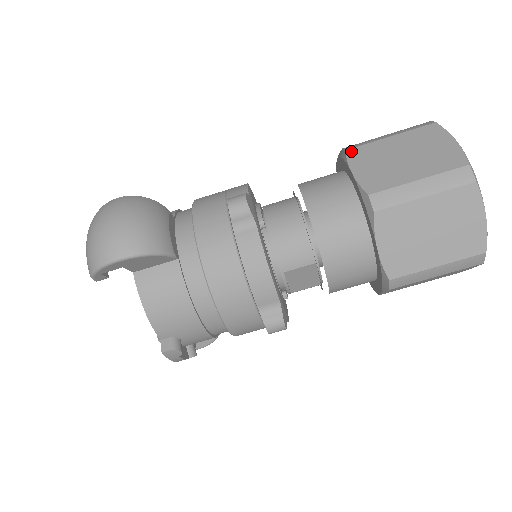
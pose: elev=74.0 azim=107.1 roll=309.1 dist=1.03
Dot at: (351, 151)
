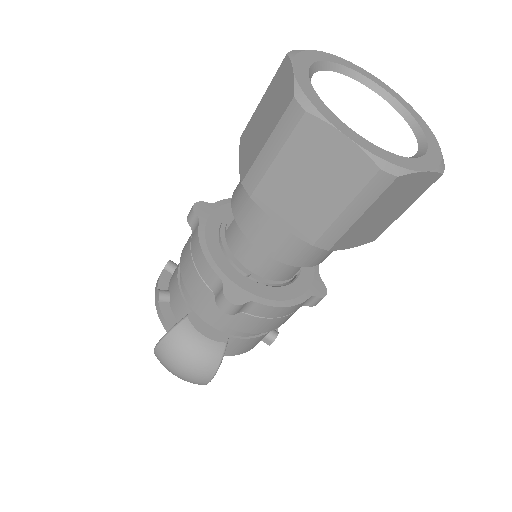
Dot at: (256, 196)
